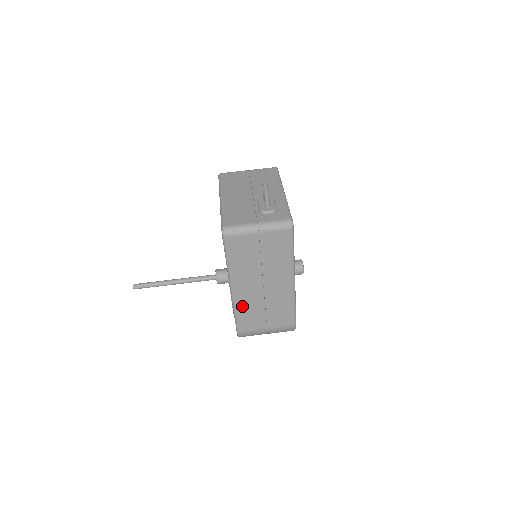
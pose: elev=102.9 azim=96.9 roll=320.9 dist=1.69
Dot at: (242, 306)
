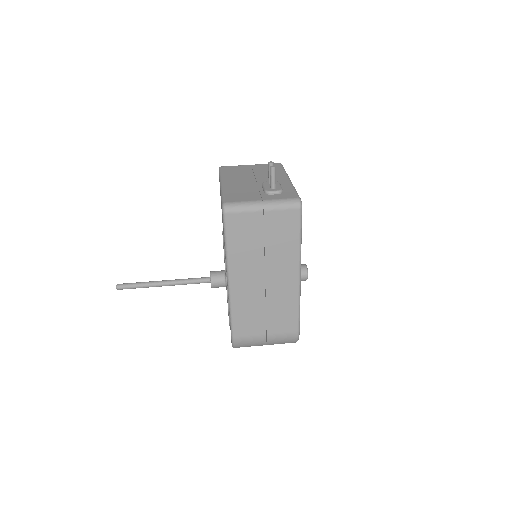
Dot at: (240, 304)
